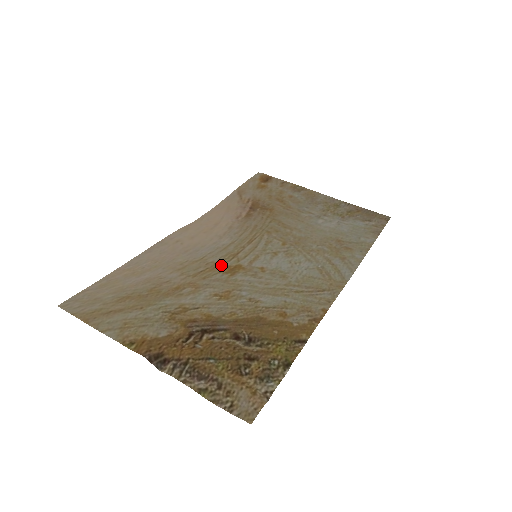
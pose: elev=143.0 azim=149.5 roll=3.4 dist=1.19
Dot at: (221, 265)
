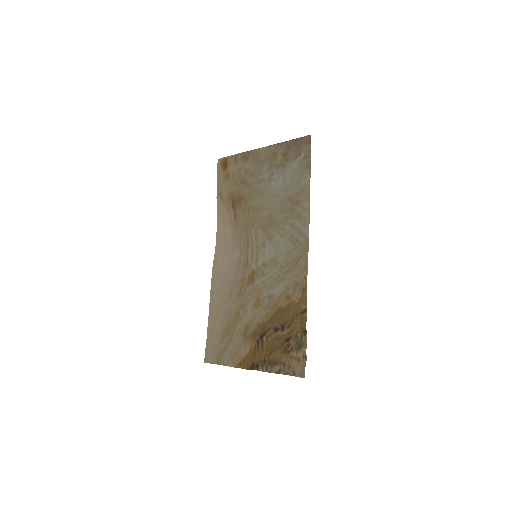
Dot at: (245, 279)
